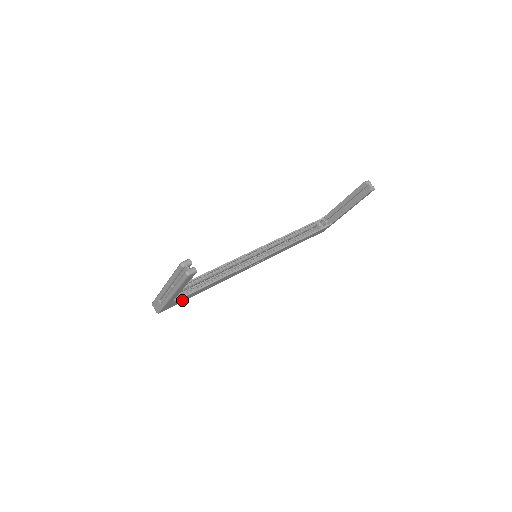
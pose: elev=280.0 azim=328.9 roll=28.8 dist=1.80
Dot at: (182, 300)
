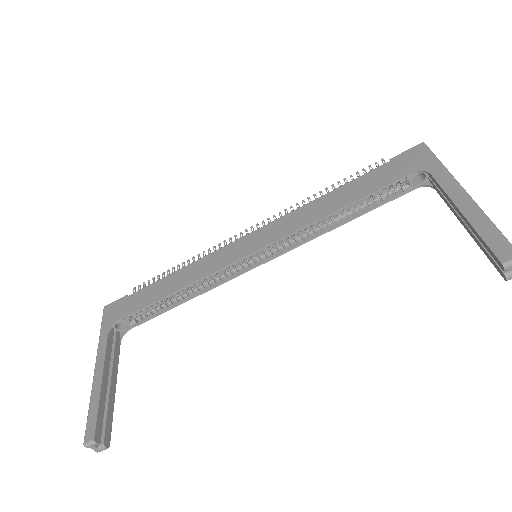
Dot at: occluded
